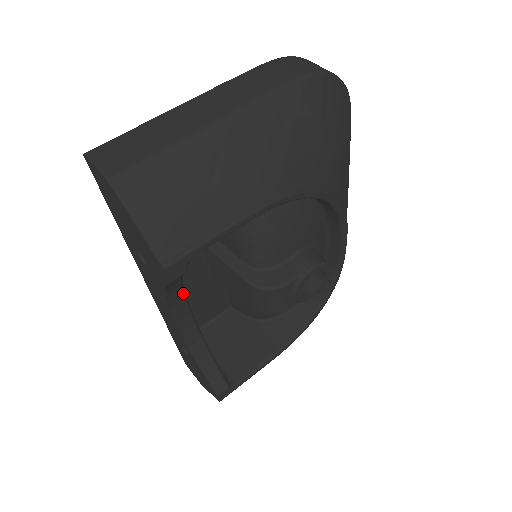
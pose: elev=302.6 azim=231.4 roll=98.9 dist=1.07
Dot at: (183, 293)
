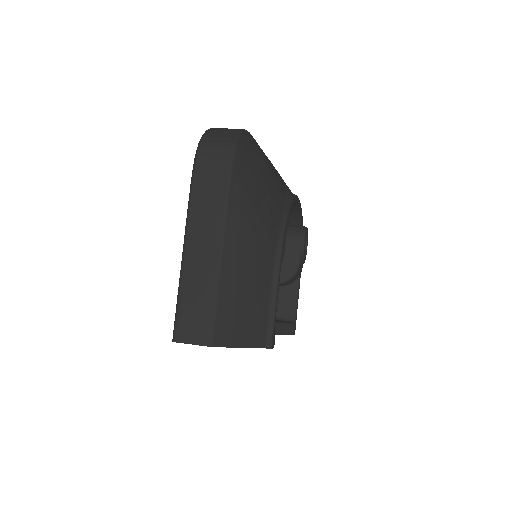
Dot at: occluded
